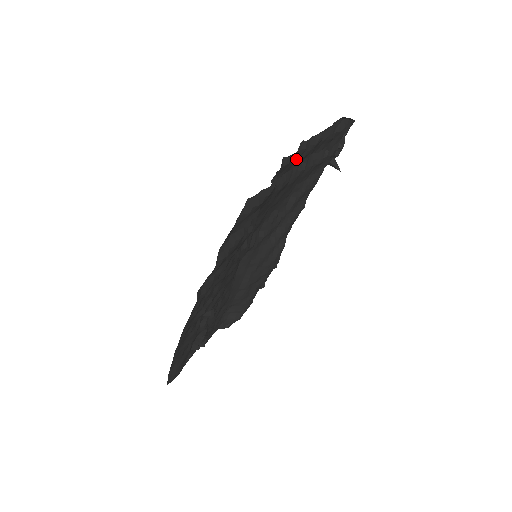
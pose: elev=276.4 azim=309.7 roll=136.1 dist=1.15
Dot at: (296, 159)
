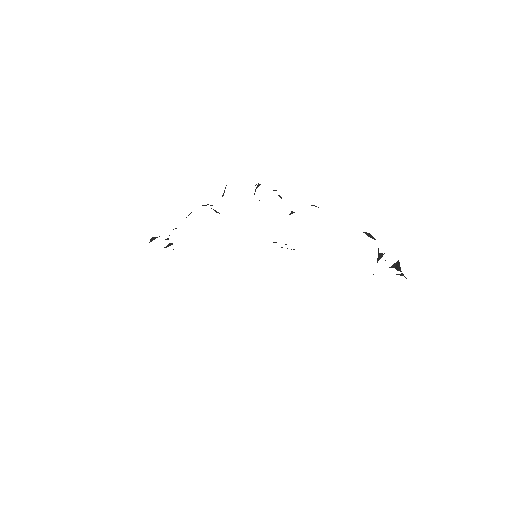
Dot at: occluded
